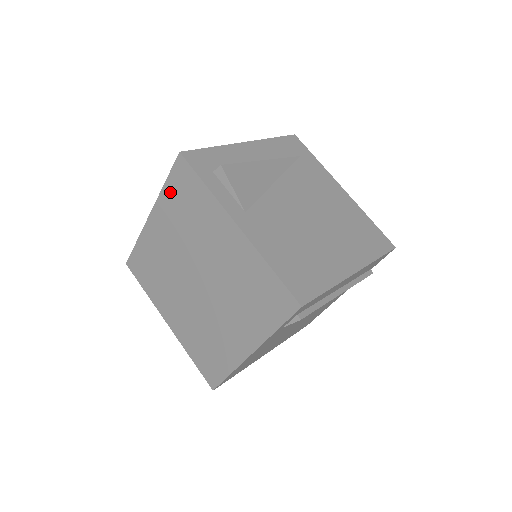
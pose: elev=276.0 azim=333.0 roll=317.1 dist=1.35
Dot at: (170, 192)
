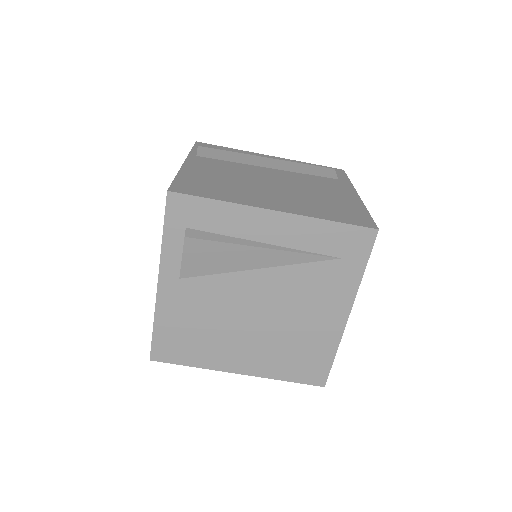
Dot at: occluded
